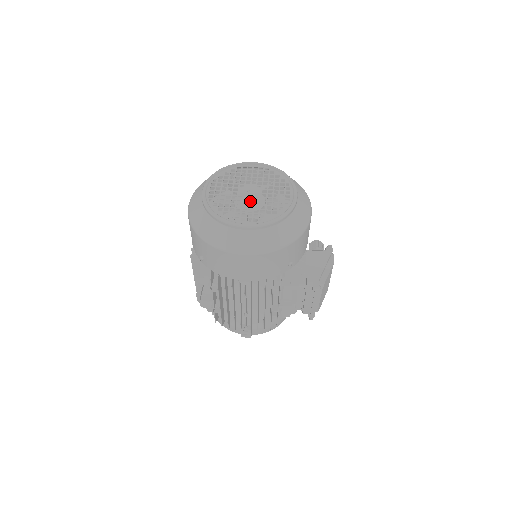
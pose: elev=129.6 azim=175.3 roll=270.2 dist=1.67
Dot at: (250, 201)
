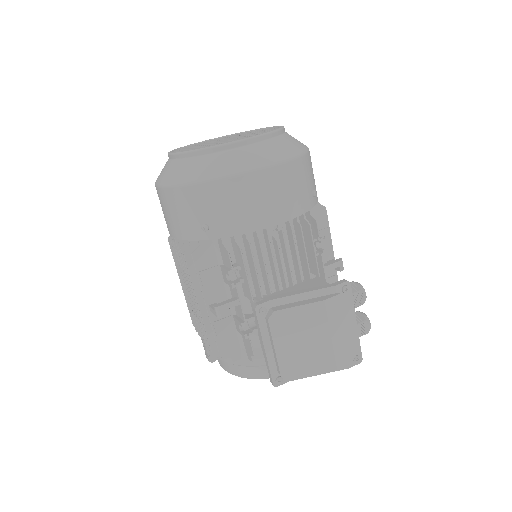
Dot at: occluded
